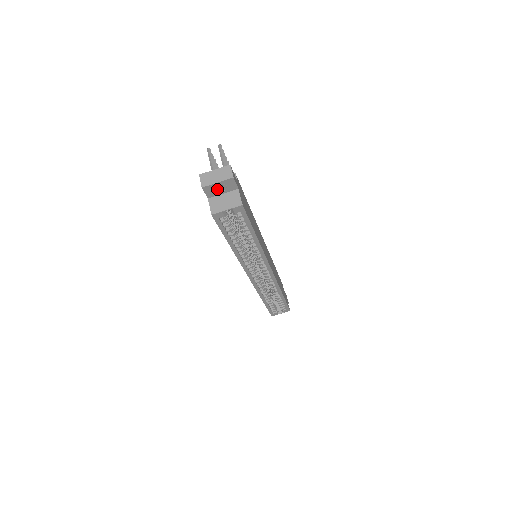
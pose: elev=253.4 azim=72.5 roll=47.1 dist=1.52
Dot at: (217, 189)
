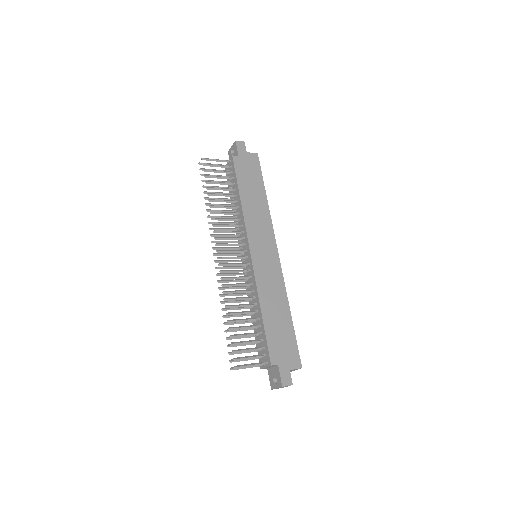
Dot at: occluded
